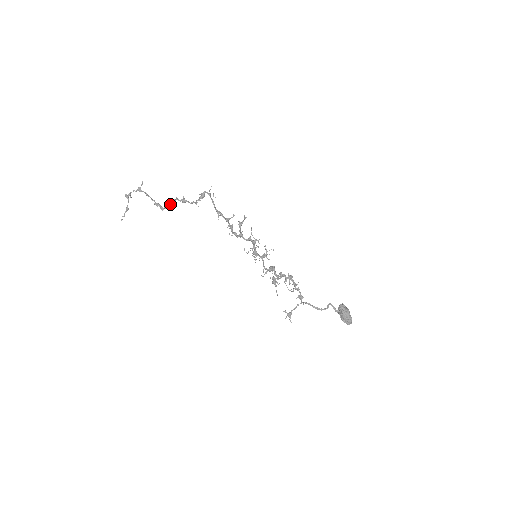
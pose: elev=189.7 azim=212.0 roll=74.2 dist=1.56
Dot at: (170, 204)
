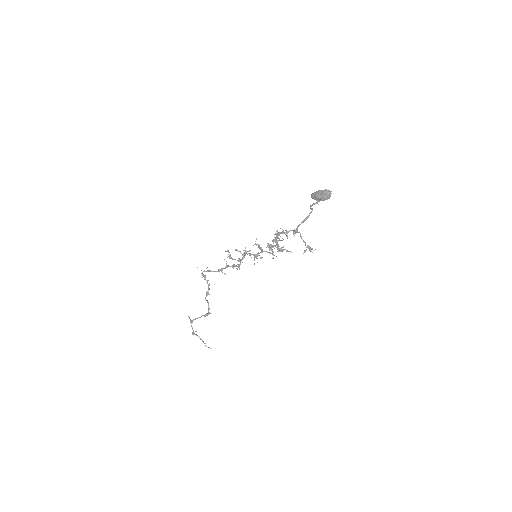
Dot at: (208, 305)
